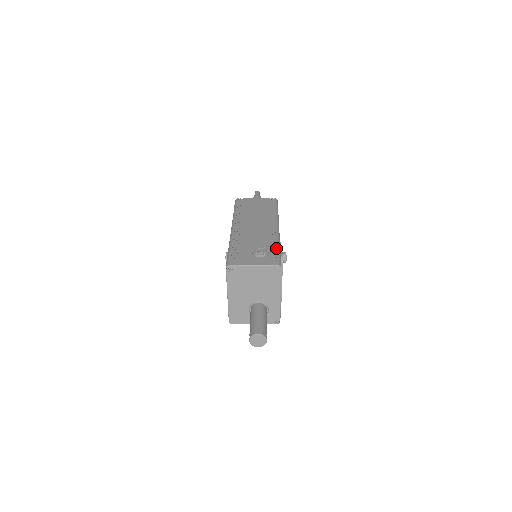
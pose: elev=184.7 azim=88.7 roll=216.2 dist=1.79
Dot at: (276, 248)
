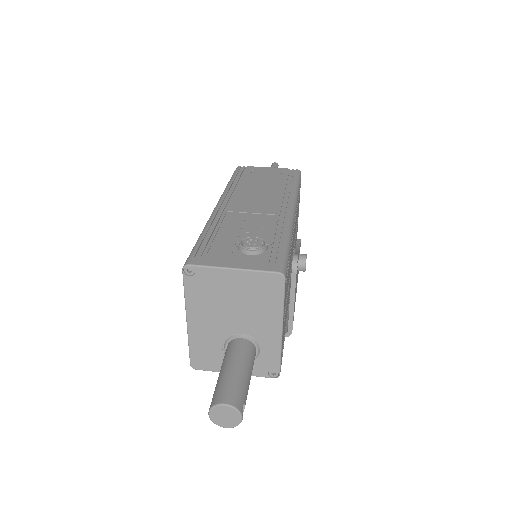
Dot at: (282, 241)
